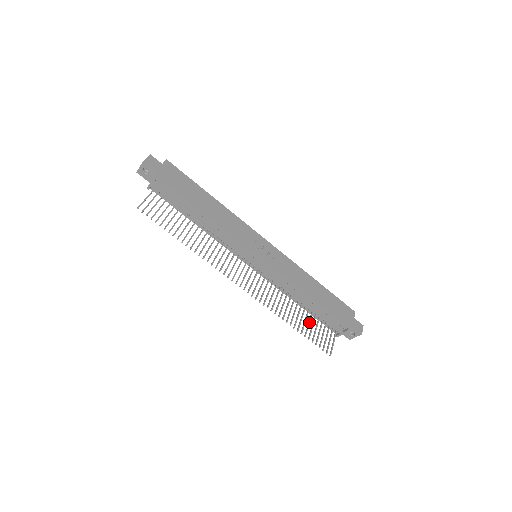
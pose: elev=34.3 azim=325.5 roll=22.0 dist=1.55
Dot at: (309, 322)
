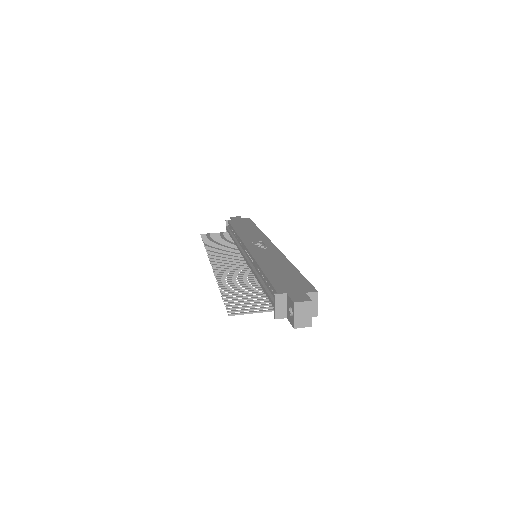
Dot at: (246, 293)
